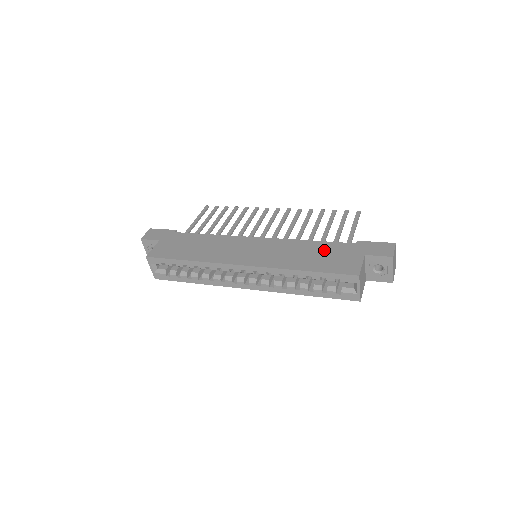
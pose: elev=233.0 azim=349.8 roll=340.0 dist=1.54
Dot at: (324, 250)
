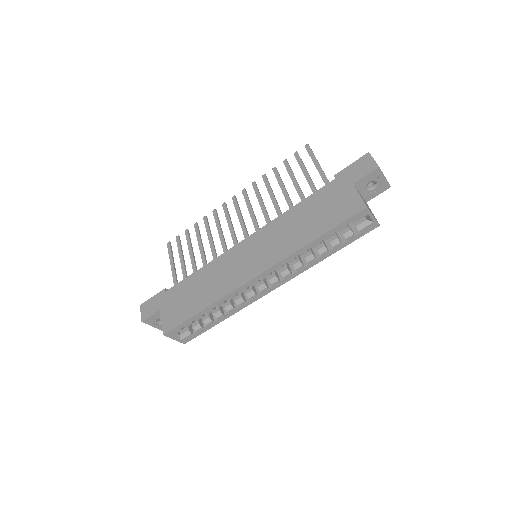
Dot at: (314, 207)
